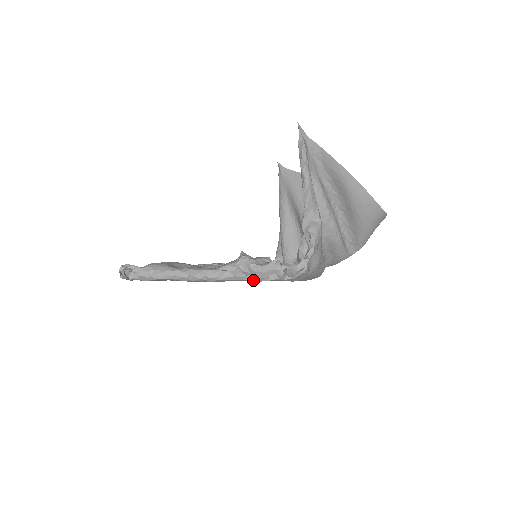
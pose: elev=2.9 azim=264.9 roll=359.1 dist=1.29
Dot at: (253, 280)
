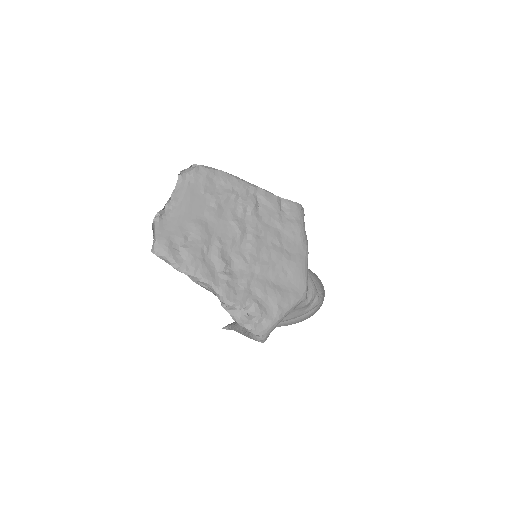
Dot at: (277, 202)
